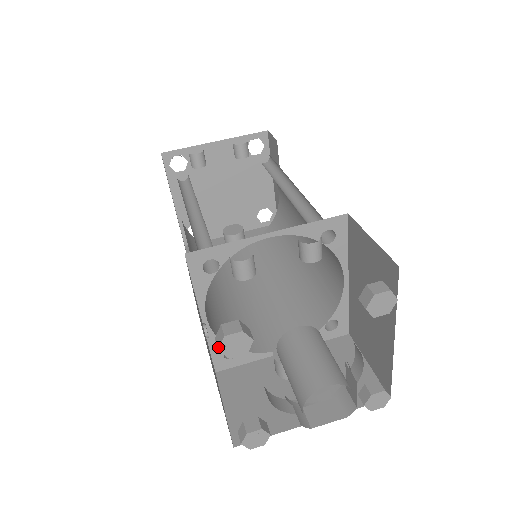
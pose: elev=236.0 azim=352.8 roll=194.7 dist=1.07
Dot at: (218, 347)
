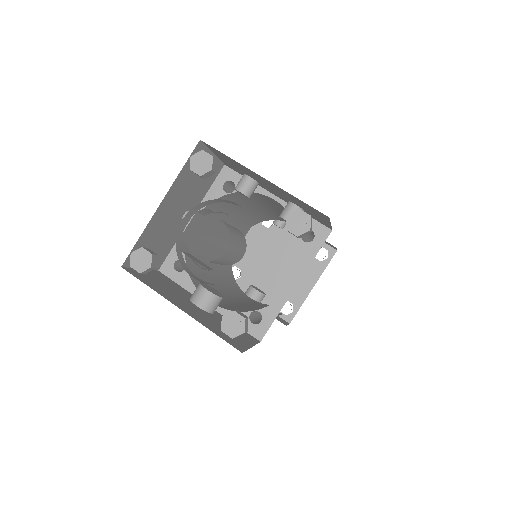
Dot at: (193, 155)
